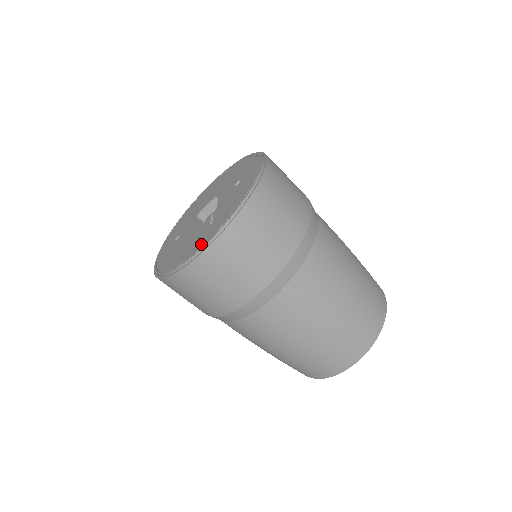
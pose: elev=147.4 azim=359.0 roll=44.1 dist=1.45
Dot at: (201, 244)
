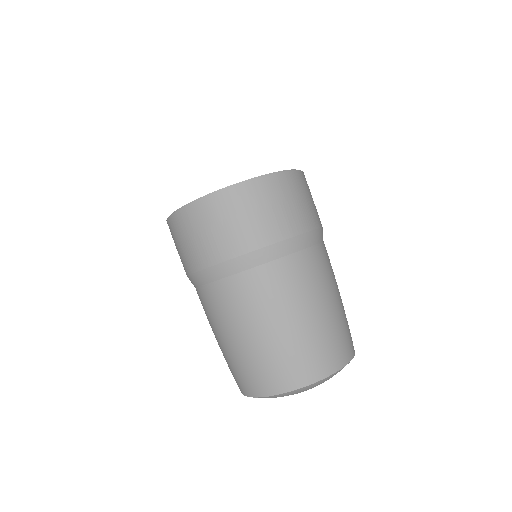
Dot at: occluded
